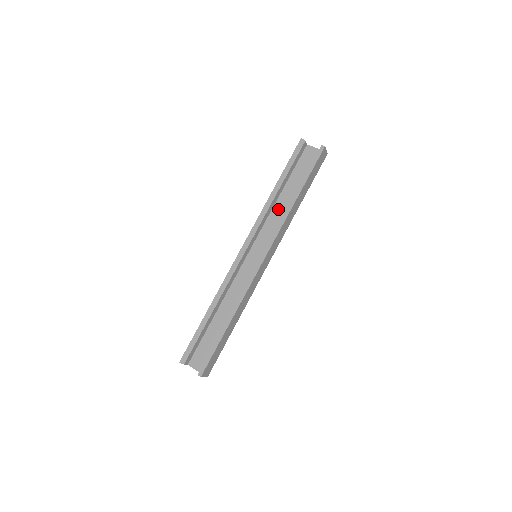
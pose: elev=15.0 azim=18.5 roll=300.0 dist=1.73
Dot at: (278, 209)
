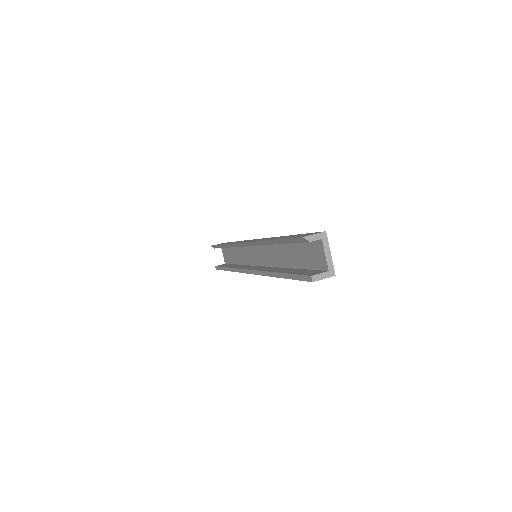
Dot at: (279, 250)
